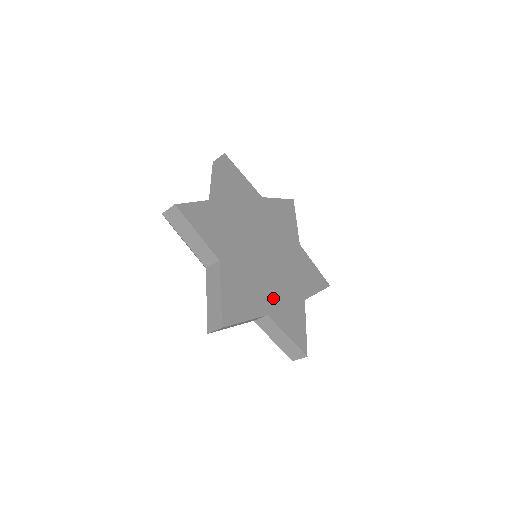
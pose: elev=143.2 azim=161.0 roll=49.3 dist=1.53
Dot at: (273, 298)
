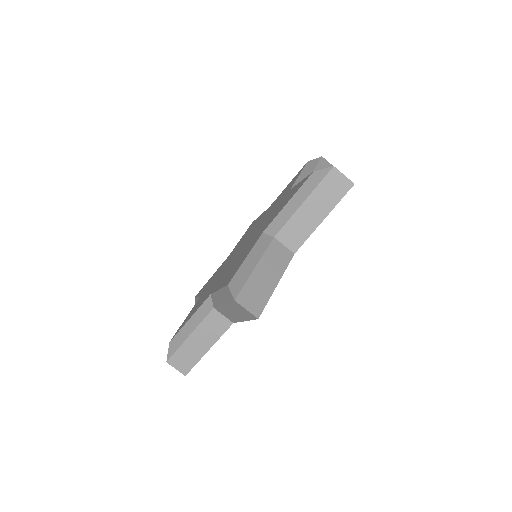
Dot at: occluded
